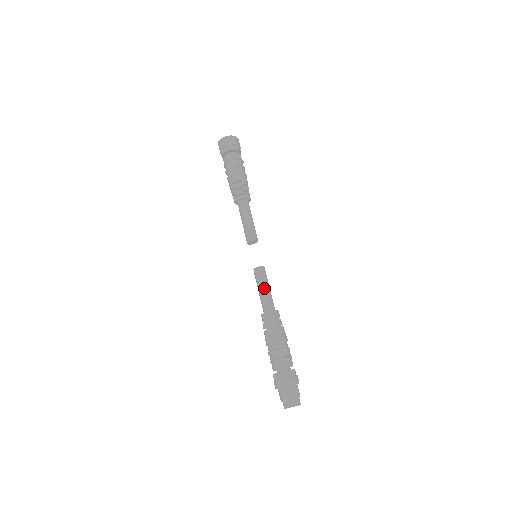
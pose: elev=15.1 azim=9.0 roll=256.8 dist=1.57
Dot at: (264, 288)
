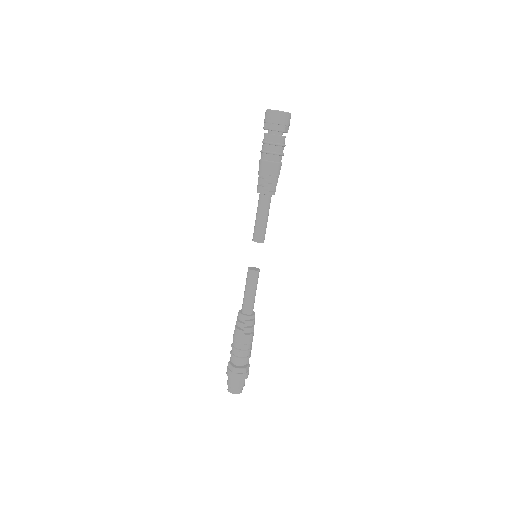
Dot at: (255, 292)
